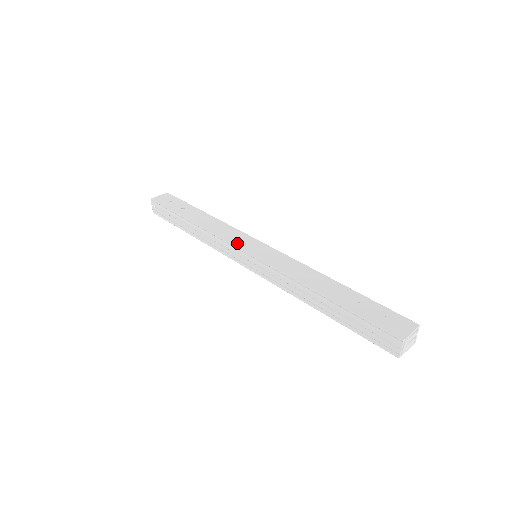
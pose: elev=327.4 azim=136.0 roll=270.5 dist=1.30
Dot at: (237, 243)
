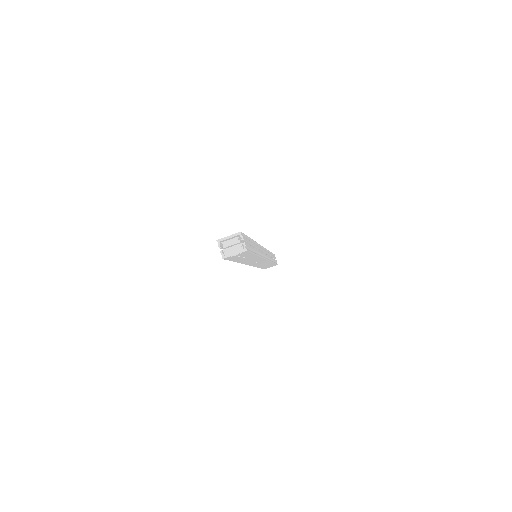
Dot at: occluded
